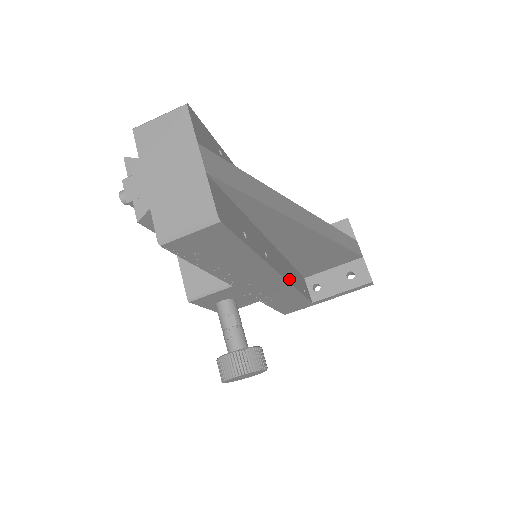
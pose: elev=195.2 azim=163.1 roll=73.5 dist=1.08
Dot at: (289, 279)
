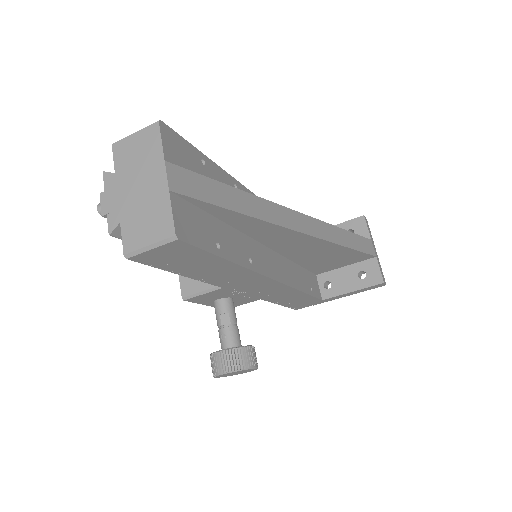
Dot at: (286, 281)
